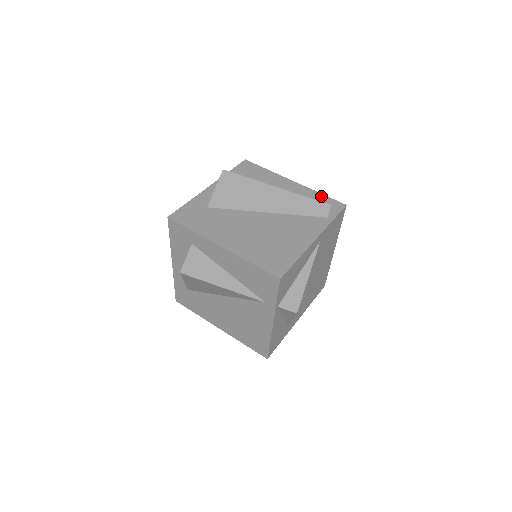
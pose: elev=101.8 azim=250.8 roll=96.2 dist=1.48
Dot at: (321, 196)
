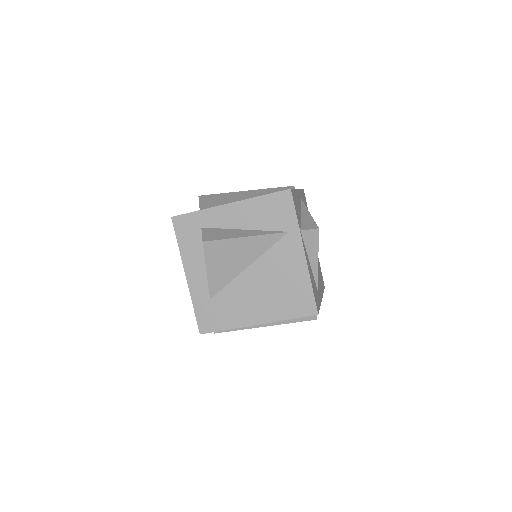
Dot at: occluded
